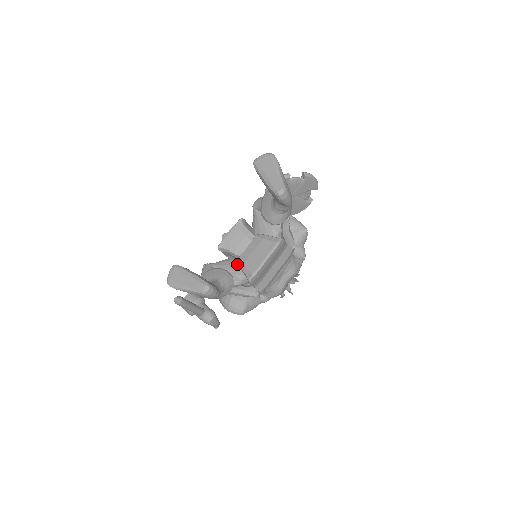
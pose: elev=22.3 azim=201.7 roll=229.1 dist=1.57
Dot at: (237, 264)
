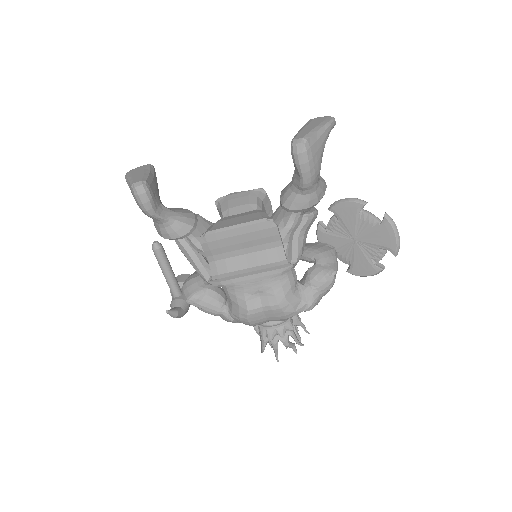
Dot at: occluded
